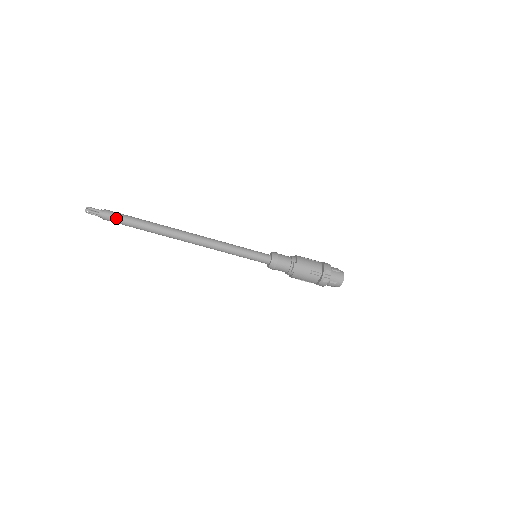
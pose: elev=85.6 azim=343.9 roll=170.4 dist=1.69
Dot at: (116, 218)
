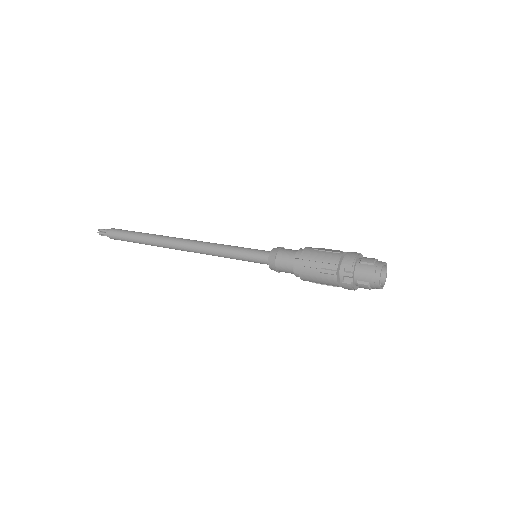
Dot at: (118, 236)
